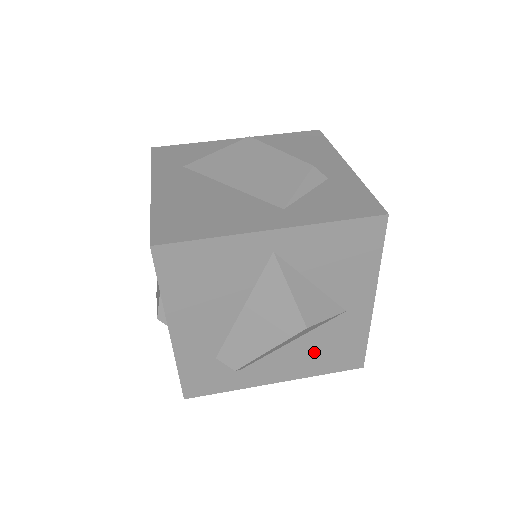
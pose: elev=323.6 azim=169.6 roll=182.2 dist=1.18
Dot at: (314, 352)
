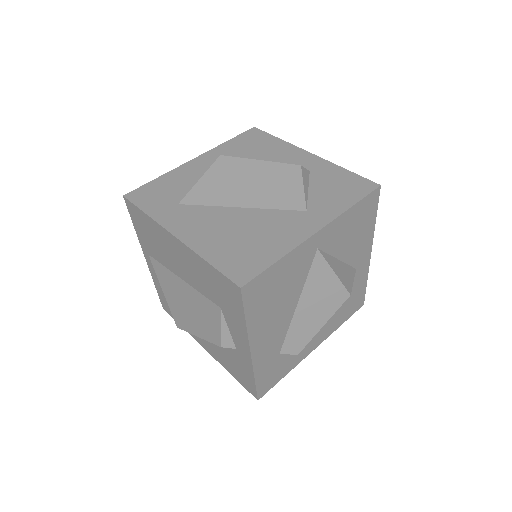
Dot at: (337, 311)
